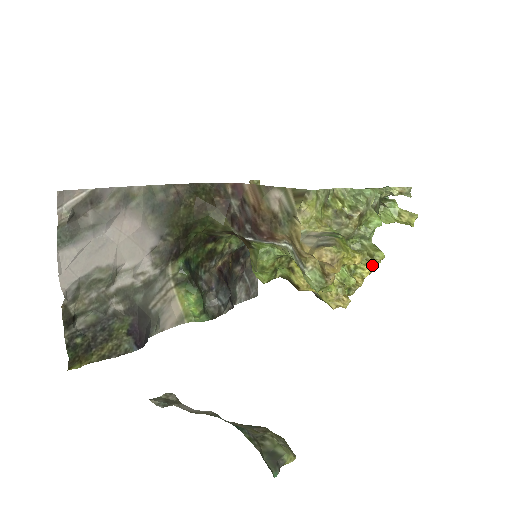
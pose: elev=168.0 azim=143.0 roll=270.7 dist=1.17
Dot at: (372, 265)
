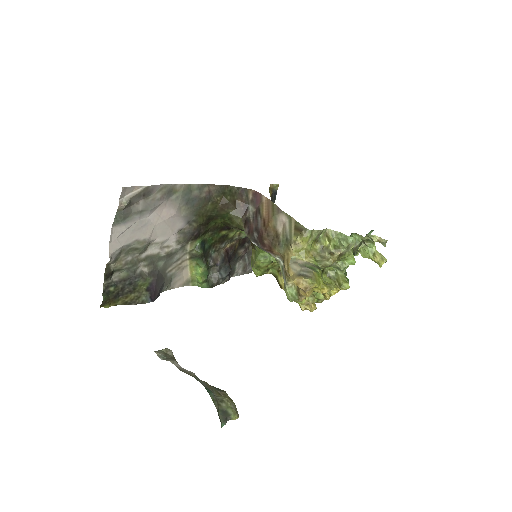
Dot at: occluded
